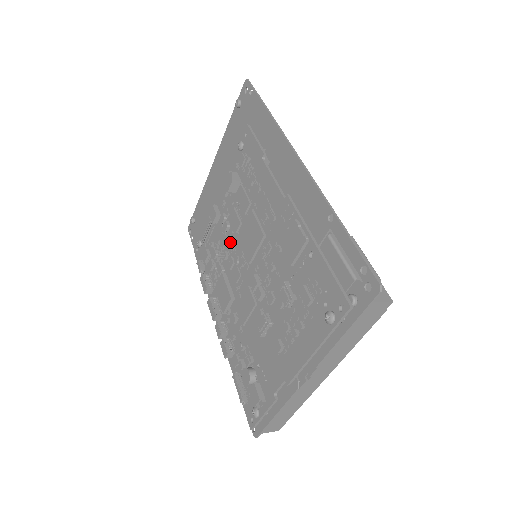
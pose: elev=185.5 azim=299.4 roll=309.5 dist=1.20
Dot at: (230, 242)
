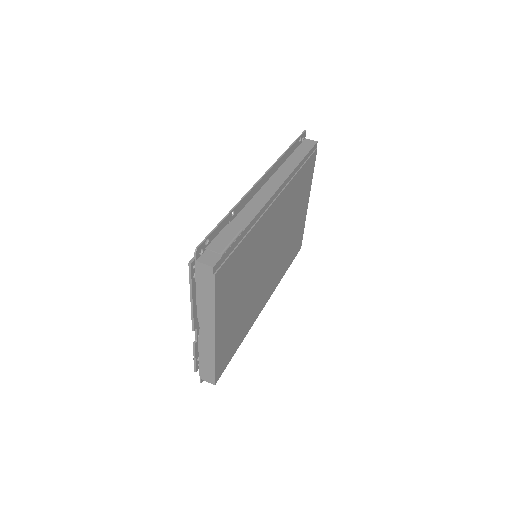
Dot at: occluded
